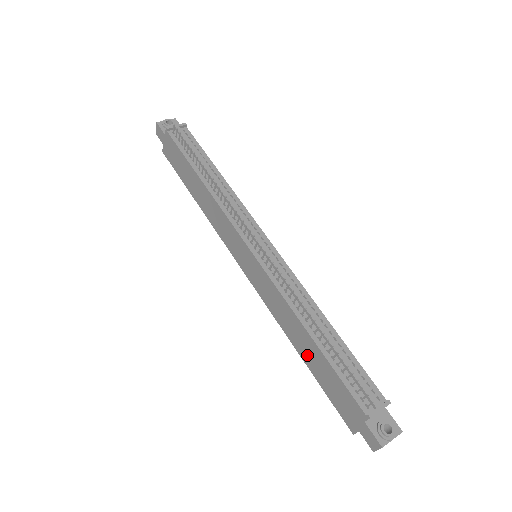
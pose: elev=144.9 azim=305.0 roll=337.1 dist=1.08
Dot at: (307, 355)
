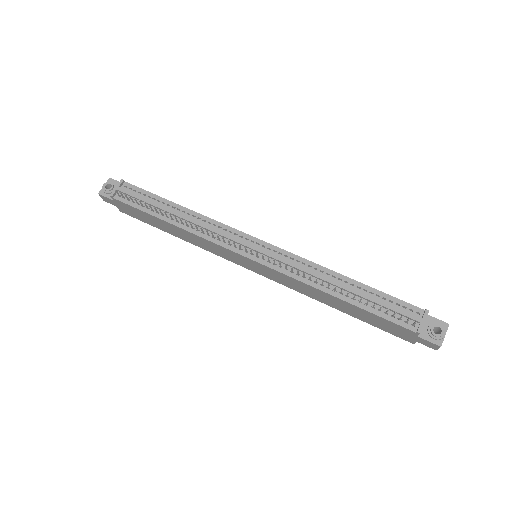
Dot at: (345, 309)
